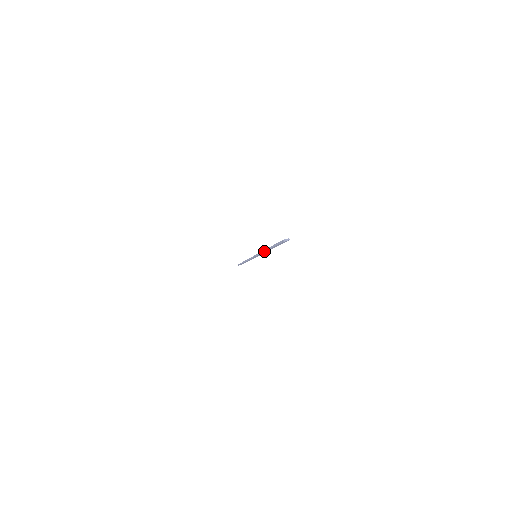
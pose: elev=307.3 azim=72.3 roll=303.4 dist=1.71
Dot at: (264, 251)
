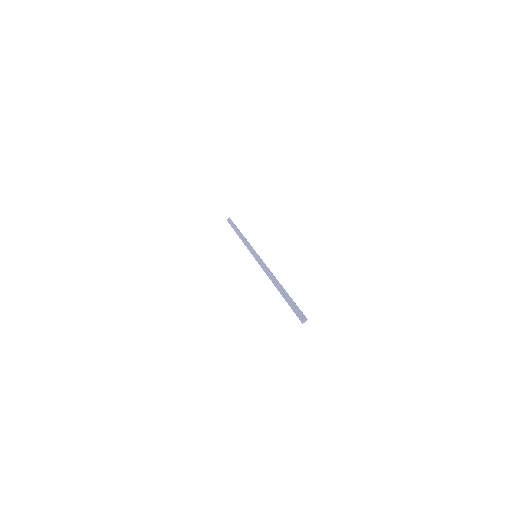
Dot at: occluded
